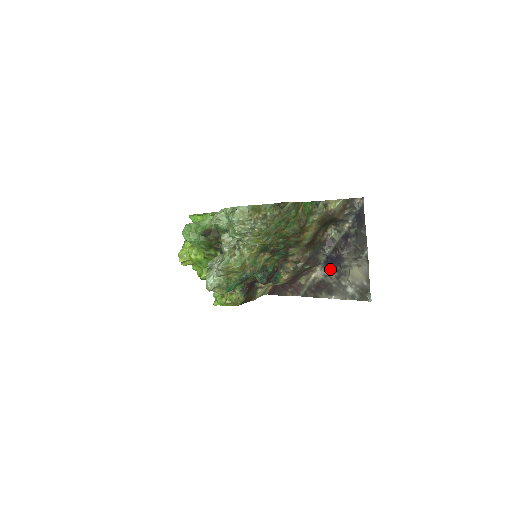
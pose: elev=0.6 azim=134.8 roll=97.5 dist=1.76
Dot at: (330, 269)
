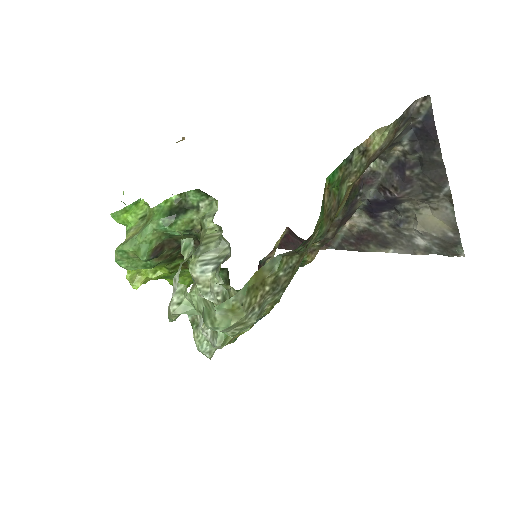
Dot at: (377, 215)
